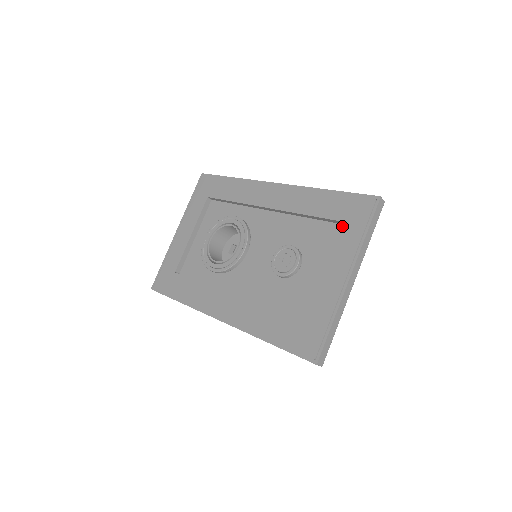
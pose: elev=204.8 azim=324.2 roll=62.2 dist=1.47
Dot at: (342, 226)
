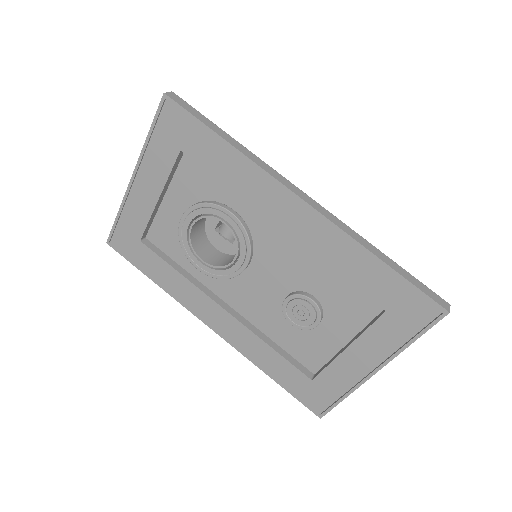
Dot at: (386, 318)
